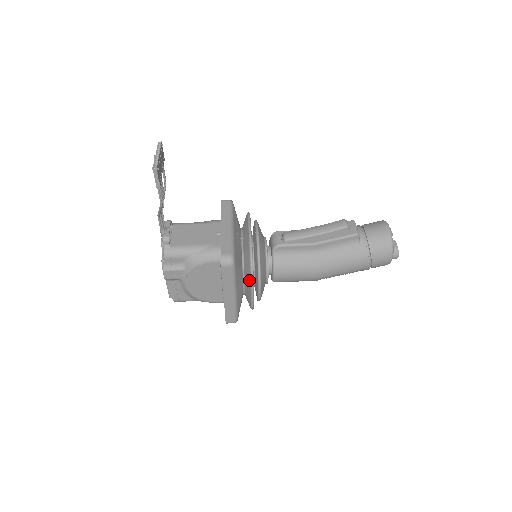
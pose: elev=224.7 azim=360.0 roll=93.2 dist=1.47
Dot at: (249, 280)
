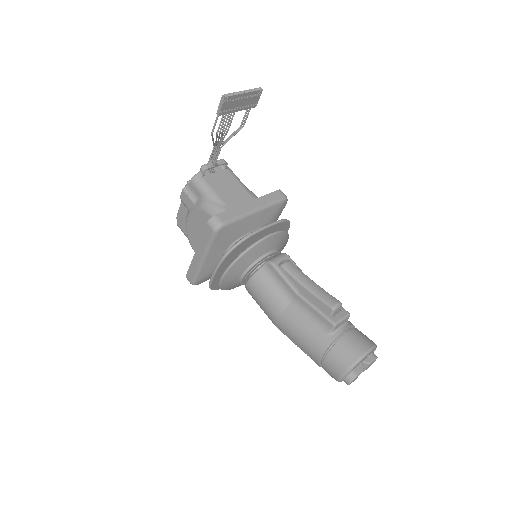
Dot at: (220, 259)
